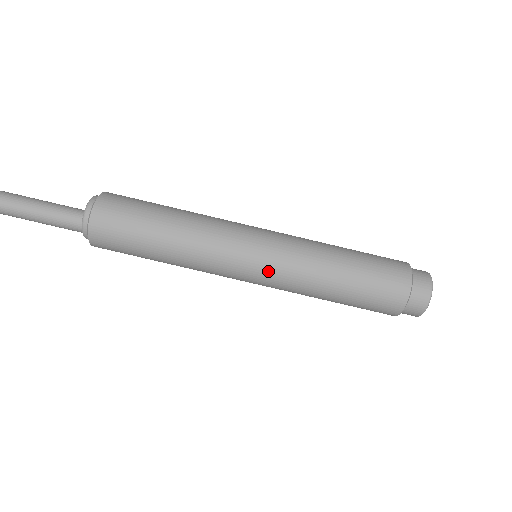
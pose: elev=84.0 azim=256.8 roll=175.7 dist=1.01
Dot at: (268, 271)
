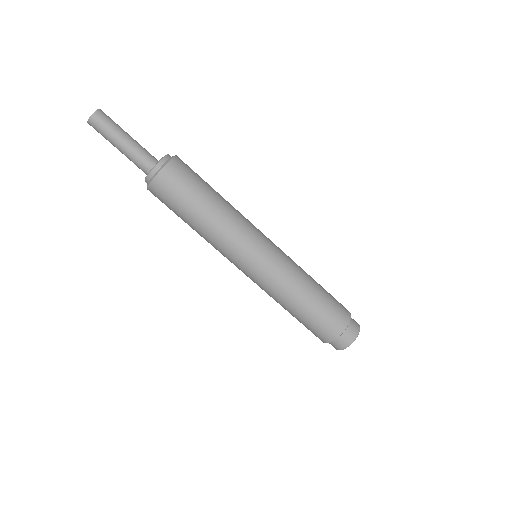
Dot at: (270, 262)
